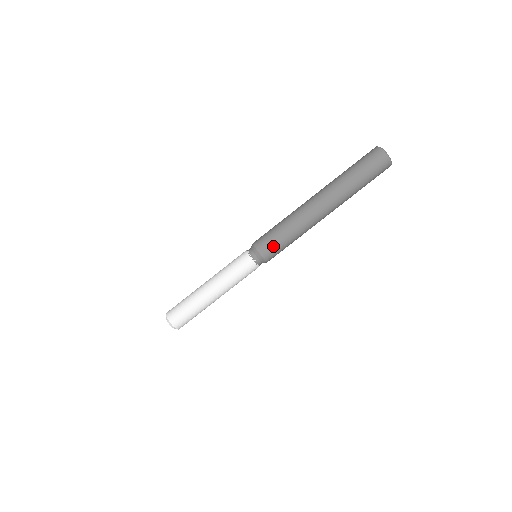
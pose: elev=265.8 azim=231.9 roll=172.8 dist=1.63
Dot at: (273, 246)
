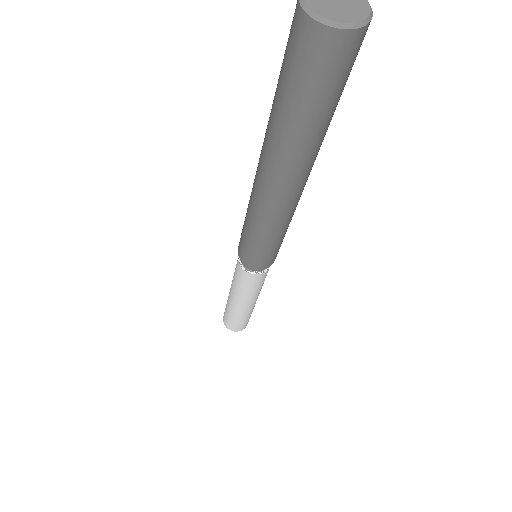
Dot at: (275, 254)
